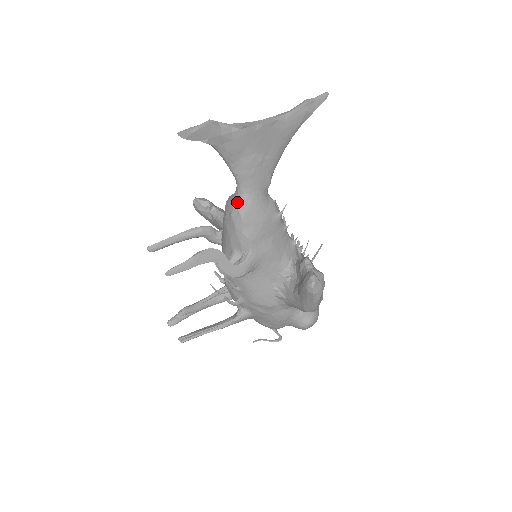
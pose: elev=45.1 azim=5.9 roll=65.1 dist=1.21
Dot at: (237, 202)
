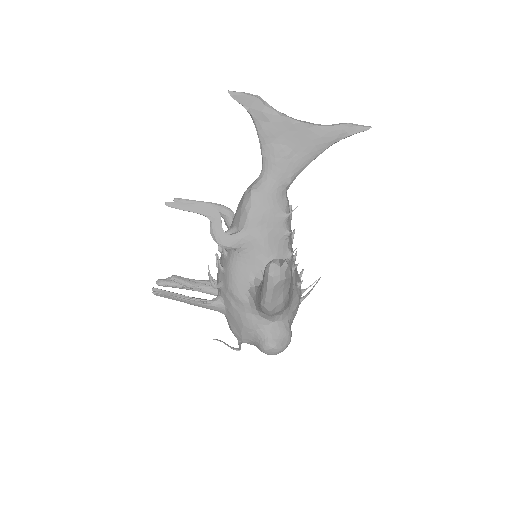
Dot at: (255, 182)
